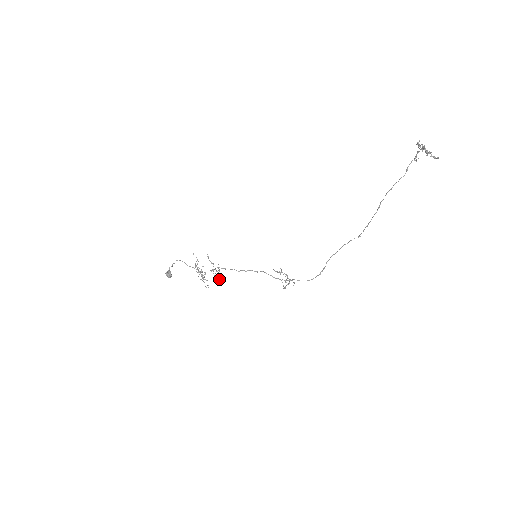
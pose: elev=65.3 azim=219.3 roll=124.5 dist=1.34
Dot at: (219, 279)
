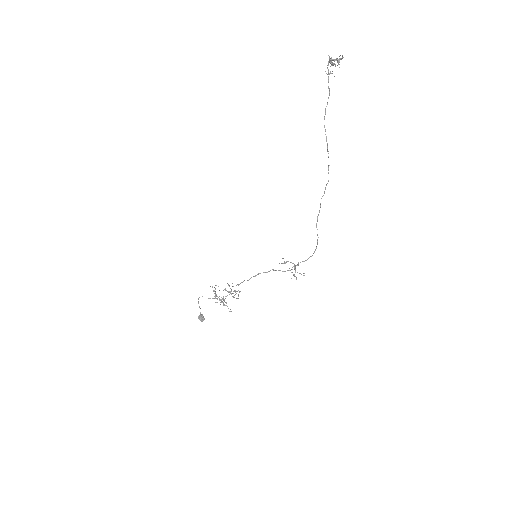
Dot at: occluded
